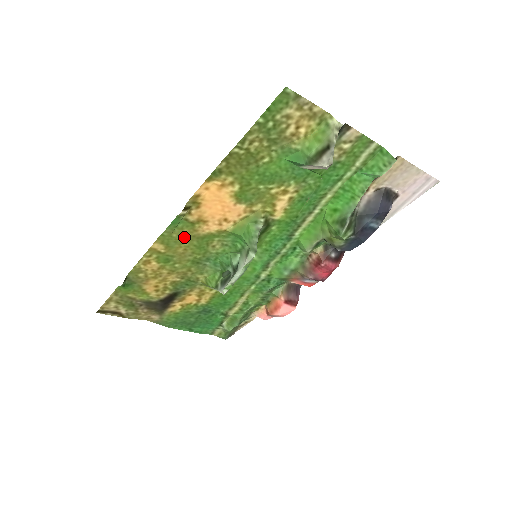
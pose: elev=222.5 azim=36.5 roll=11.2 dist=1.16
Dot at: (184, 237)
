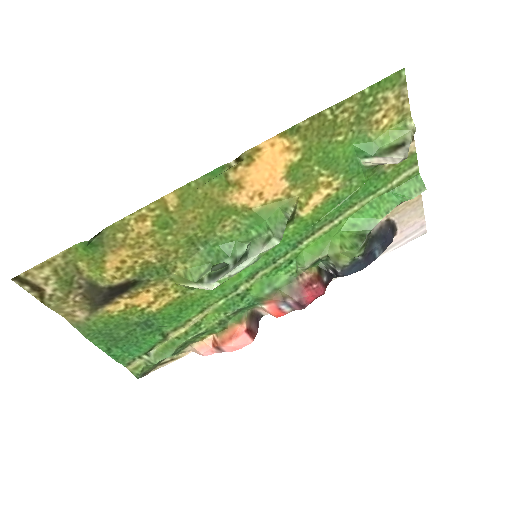
Dot at: (207, 199)
